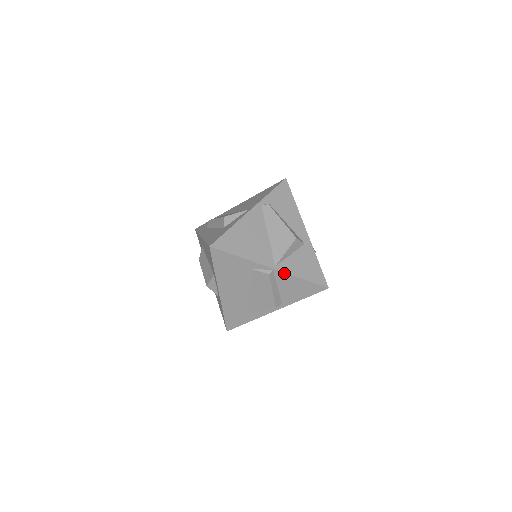
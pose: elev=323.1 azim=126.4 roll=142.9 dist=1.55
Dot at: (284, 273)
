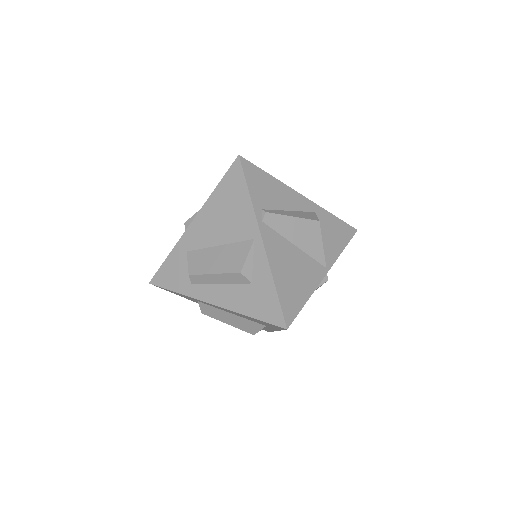
Dot at: occluded
